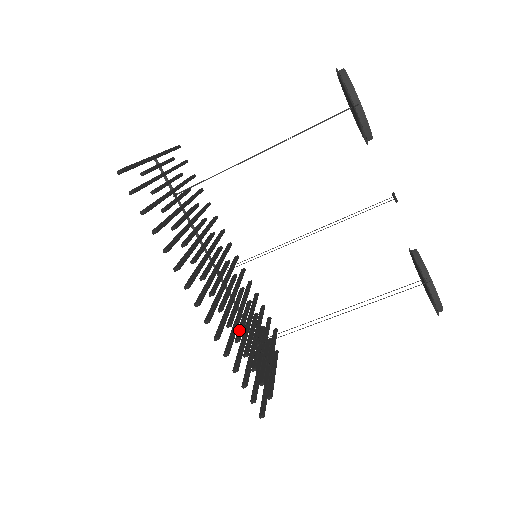
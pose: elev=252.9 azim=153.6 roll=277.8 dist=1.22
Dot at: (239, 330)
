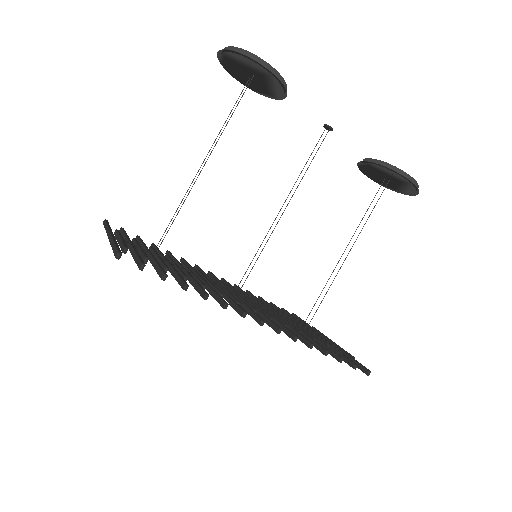
Dot at: occluded
